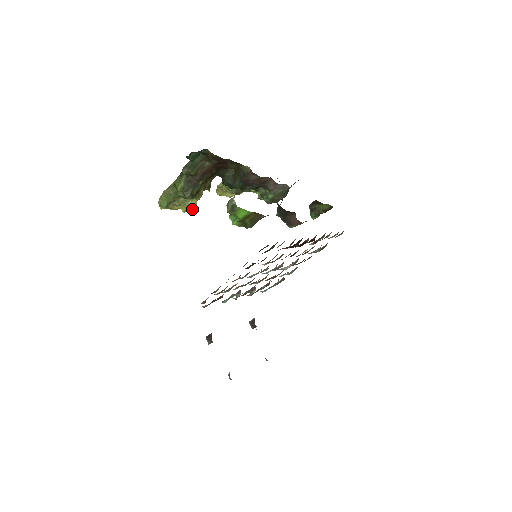
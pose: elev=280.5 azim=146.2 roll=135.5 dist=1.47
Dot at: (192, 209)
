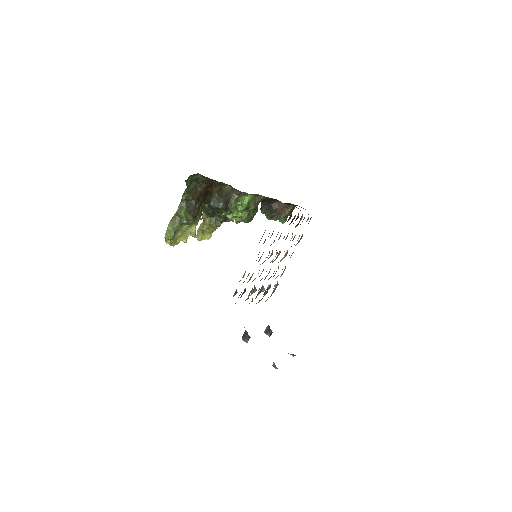
Dot at: (193, 235)
